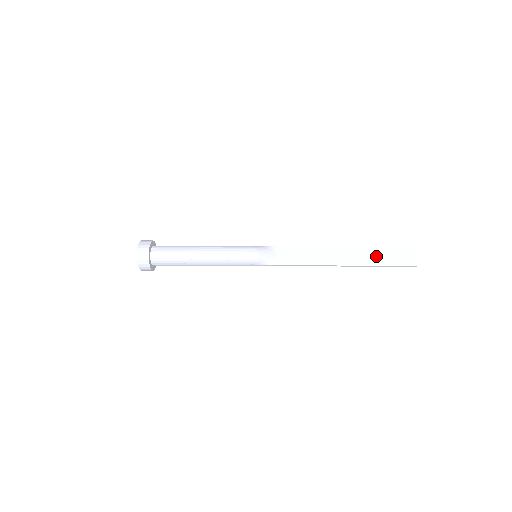
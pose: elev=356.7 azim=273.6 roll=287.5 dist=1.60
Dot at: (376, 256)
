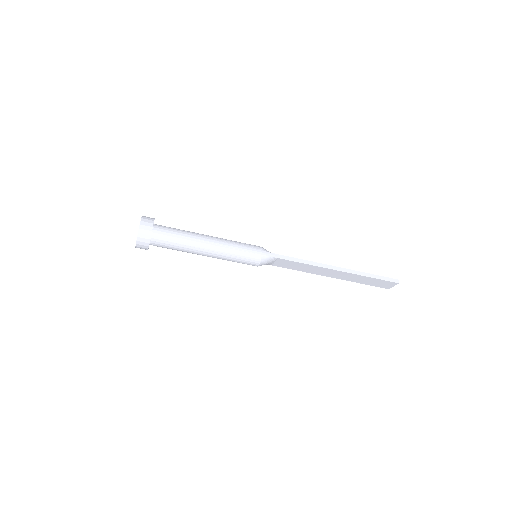
Dot at: occluded
